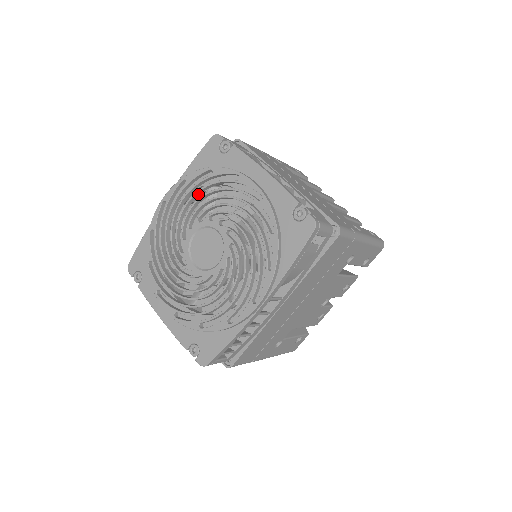
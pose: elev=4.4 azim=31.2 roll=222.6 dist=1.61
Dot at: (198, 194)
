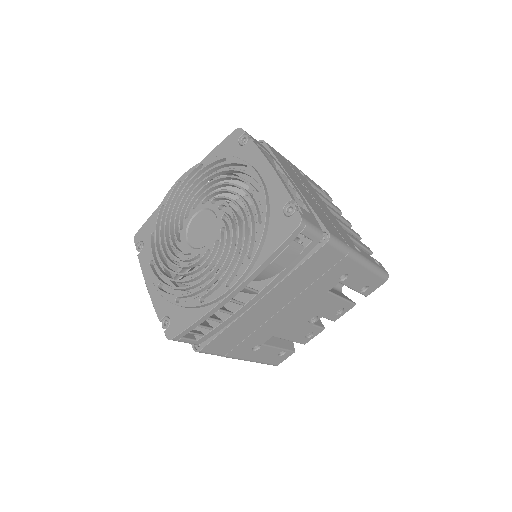
Dot at: (209, 179)
